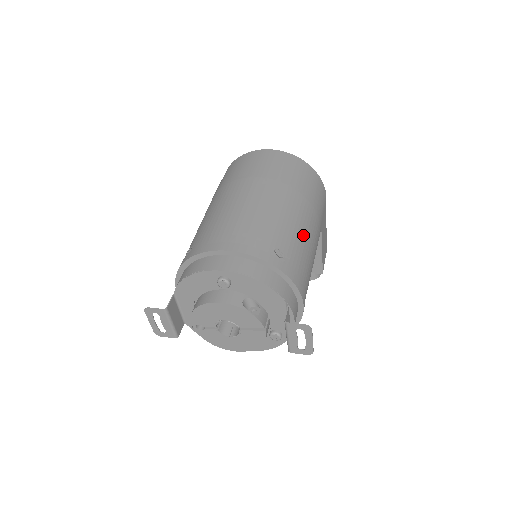
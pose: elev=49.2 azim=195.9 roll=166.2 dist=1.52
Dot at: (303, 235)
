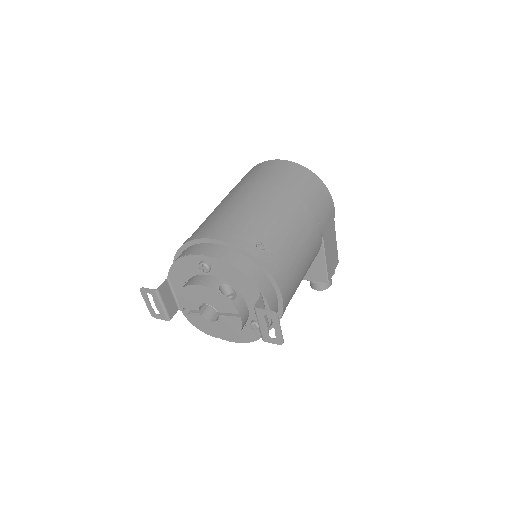
Dot at: (293, 234)
